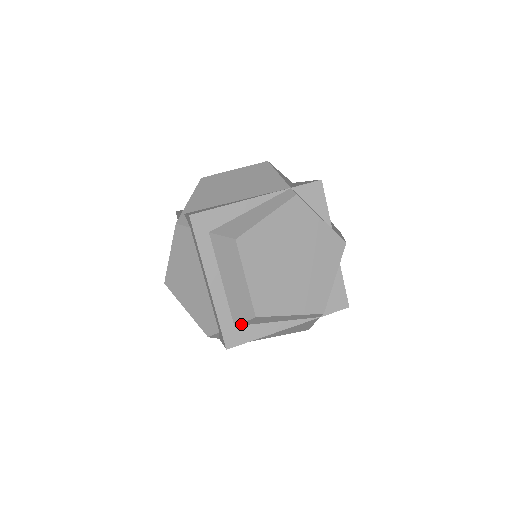
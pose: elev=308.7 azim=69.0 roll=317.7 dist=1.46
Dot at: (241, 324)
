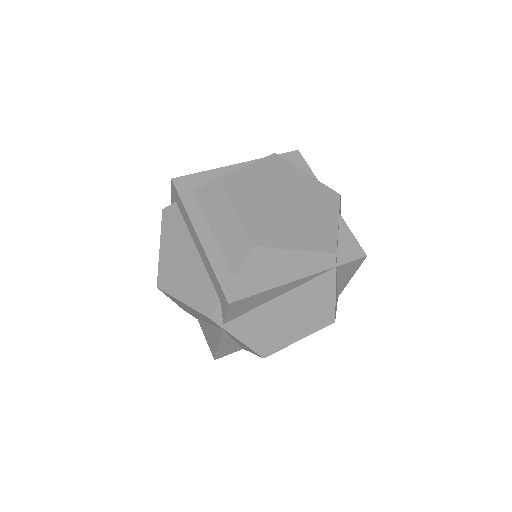
Dot at: (241, 272)
